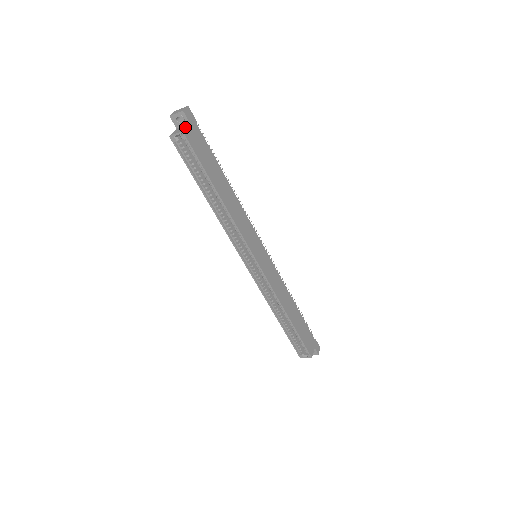
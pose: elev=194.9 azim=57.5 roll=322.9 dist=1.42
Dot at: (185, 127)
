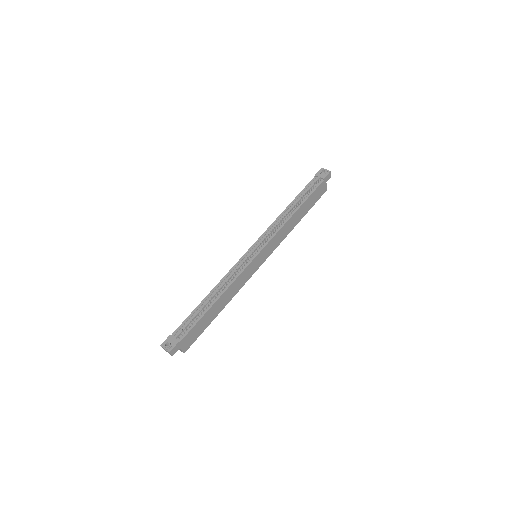
Dot at: occluded
